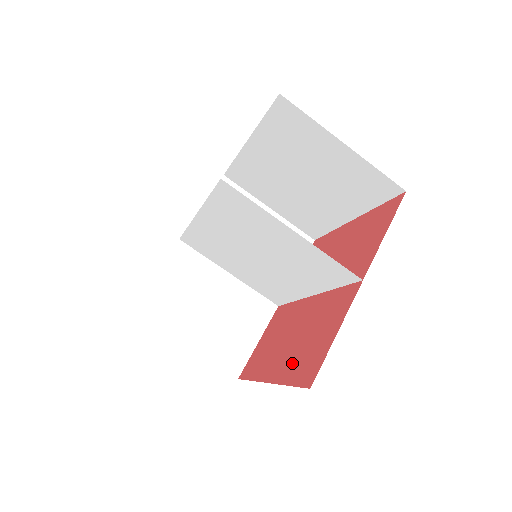
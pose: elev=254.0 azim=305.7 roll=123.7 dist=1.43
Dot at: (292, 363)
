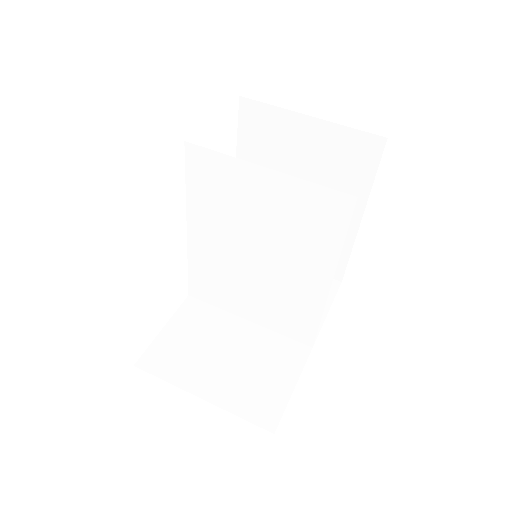
Dot at: occluded
